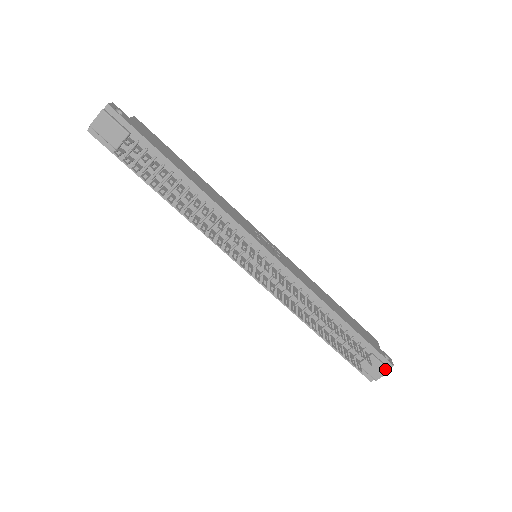
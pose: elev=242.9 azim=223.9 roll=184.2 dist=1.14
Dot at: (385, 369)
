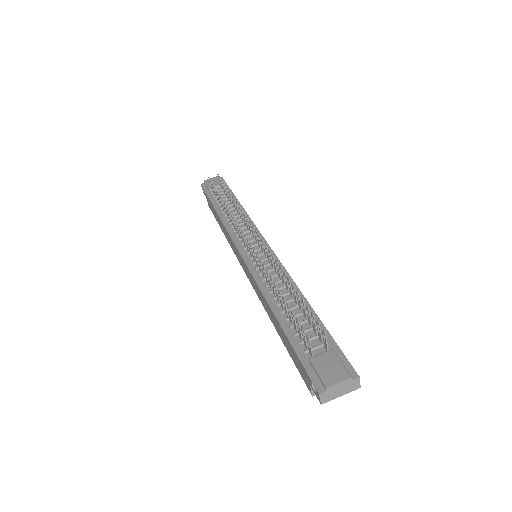
Dot at: (345, 373)
